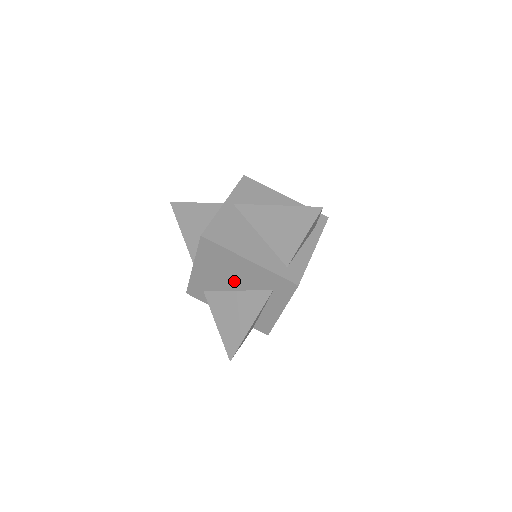
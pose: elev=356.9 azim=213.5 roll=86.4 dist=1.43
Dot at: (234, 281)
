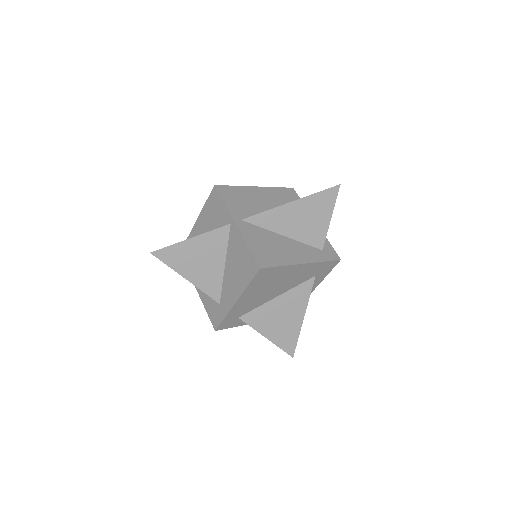
Dot at: (278, 290)
